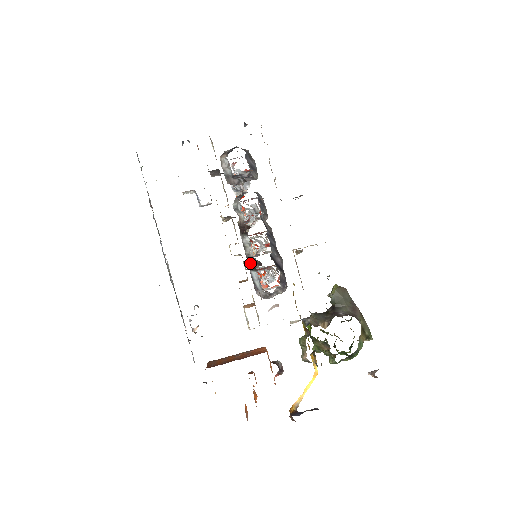
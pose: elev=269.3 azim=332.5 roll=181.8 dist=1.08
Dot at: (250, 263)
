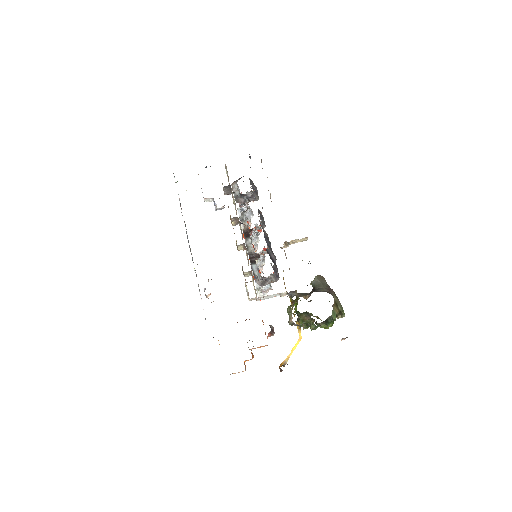
Dot at: (251, 258)
